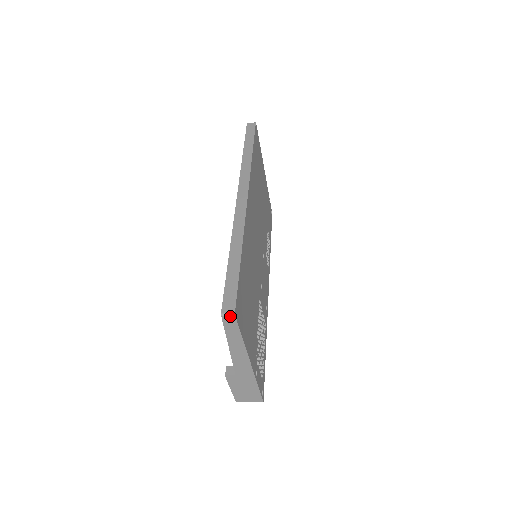
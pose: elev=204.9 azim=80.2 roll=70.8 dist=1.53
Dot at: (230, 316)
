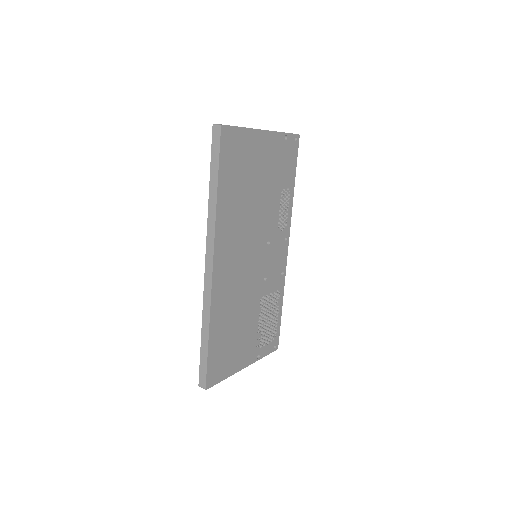
Dot at: (204, 388)
